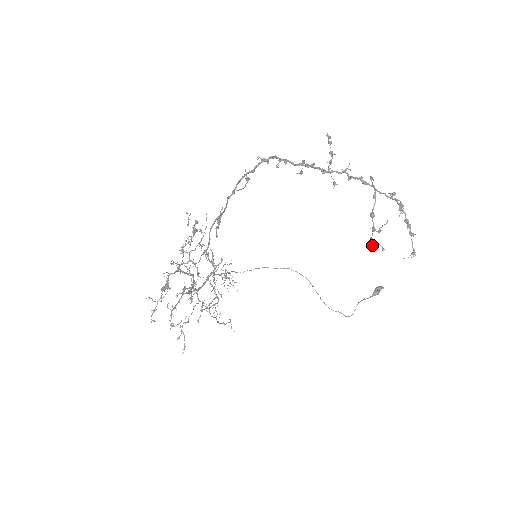
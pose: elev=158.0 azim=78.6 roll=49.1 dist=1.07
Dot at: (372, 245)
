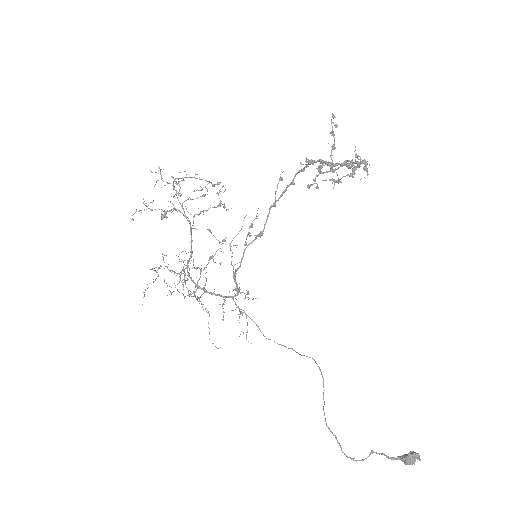
Dot at: (311, 184)
